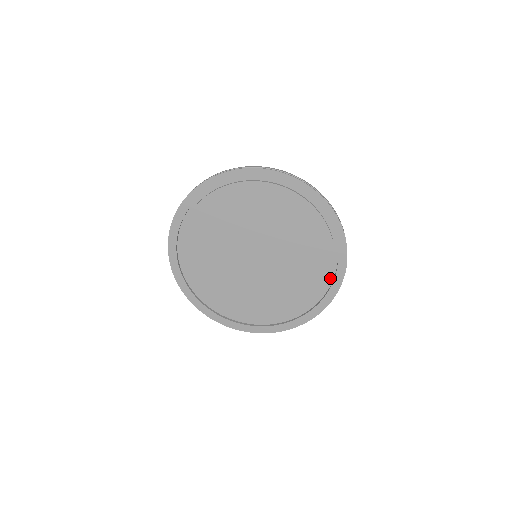
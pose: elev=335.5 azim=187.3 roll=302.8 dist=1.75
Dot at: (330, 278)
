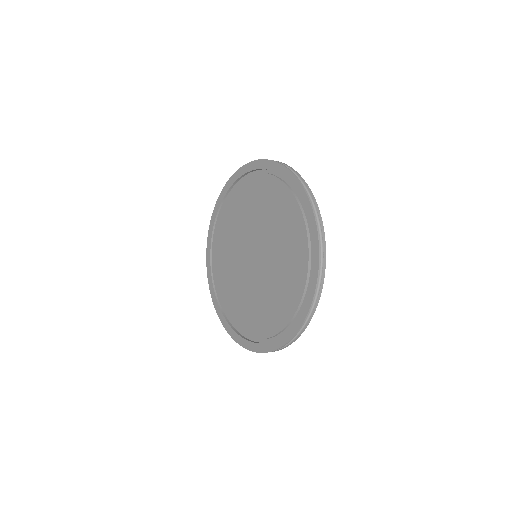
Dot at: (297, 308)
